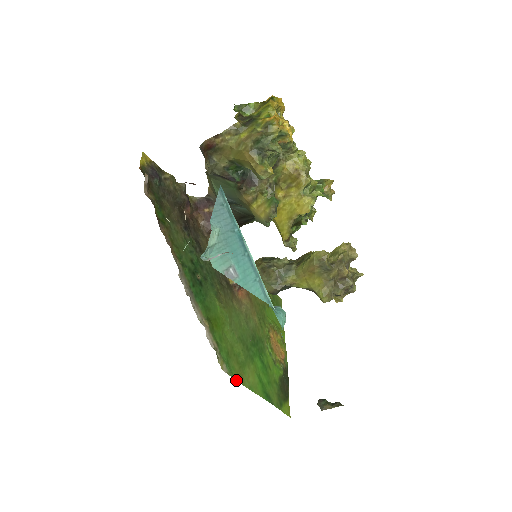
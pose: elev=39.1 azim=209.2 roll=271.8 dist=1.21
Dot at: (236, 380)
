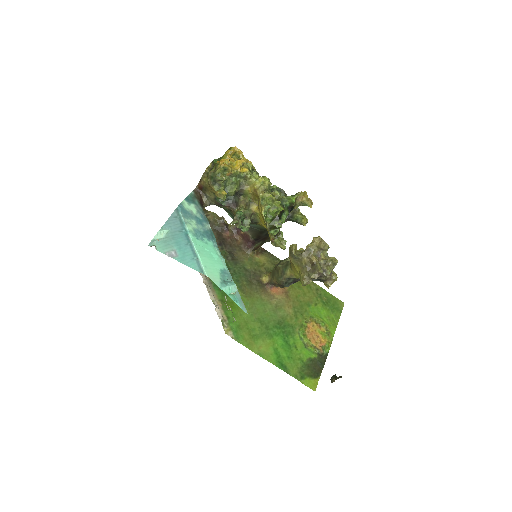
Dot at: occluded
